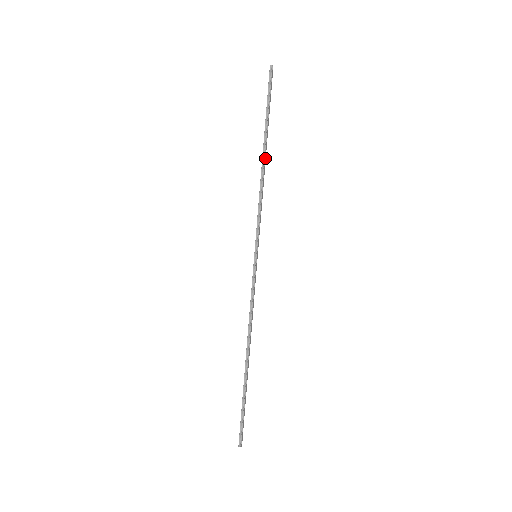
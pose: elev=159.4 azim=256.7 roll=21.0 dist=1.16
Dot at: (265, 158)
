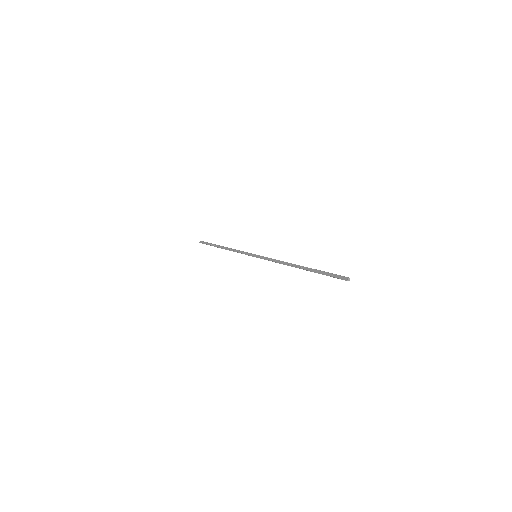
Dot at: (225, 248)
